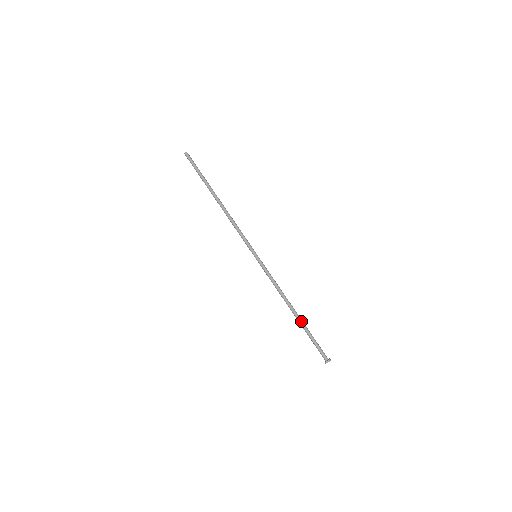
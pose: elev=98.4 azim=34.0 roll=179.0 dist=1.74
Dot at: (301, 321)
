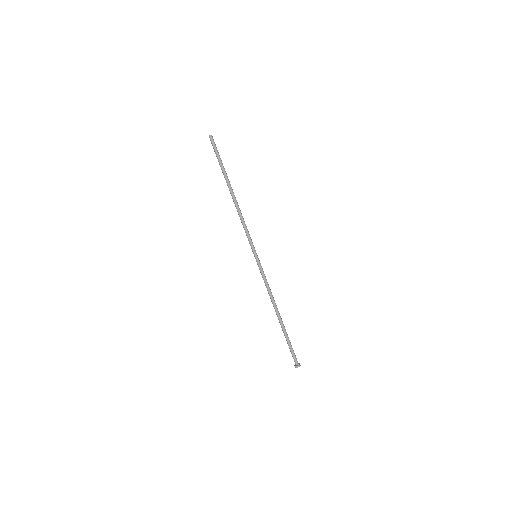
Dot at: (282, 326)
